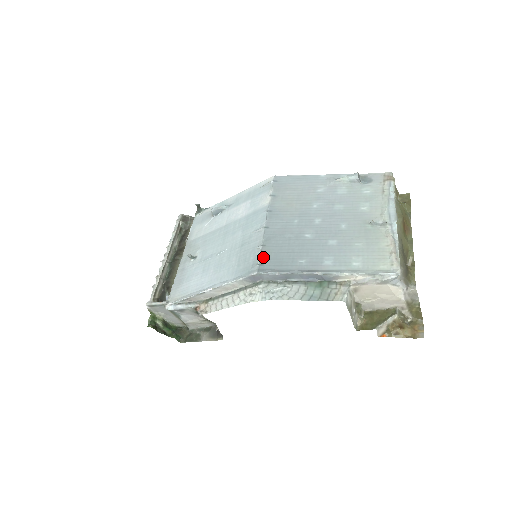
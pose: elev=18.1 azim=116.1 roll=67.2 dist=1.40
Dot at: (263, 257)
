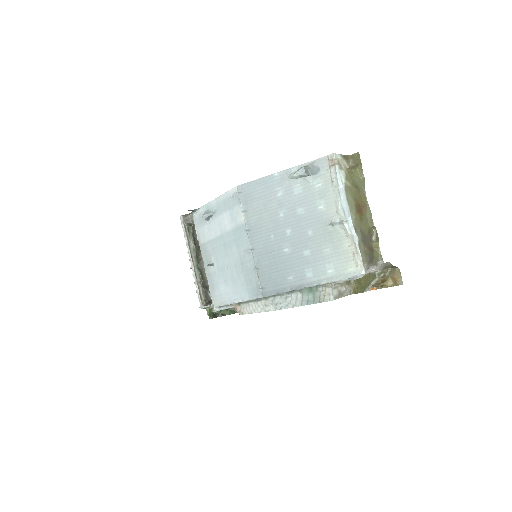
Dot at: (261, 281)
